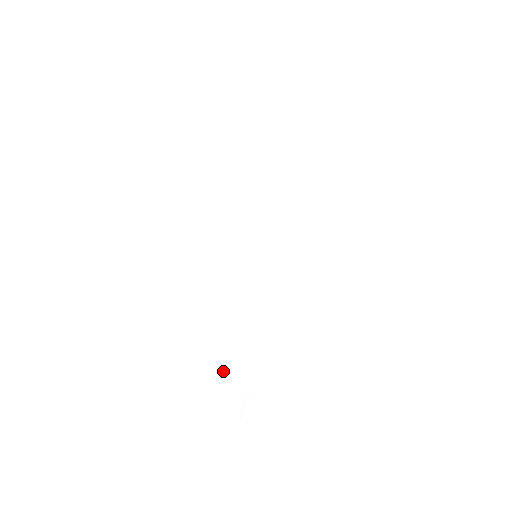
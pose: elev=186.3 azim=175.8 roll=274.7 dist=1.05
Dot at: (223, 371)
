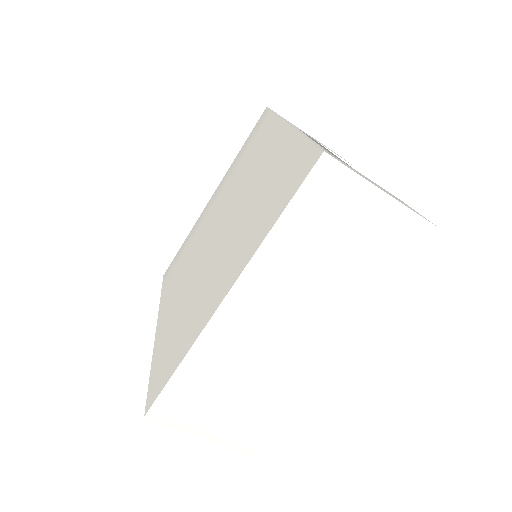
Dot at: (218, 397)
